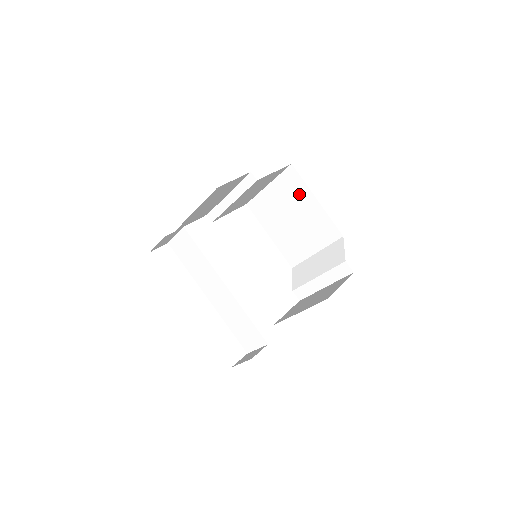
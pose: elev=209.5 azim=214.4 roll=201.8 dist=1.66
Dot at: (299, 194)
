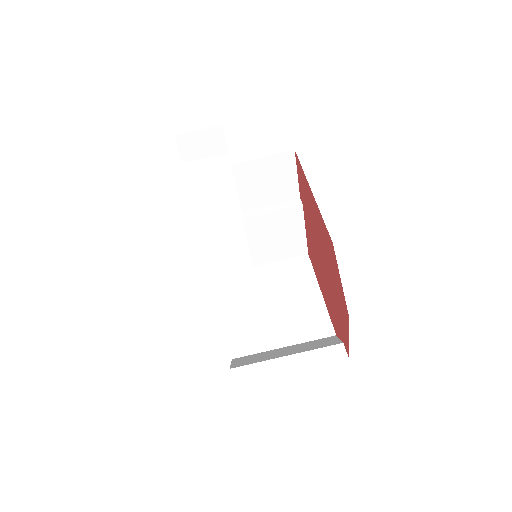
Dot at: (300, 281)
